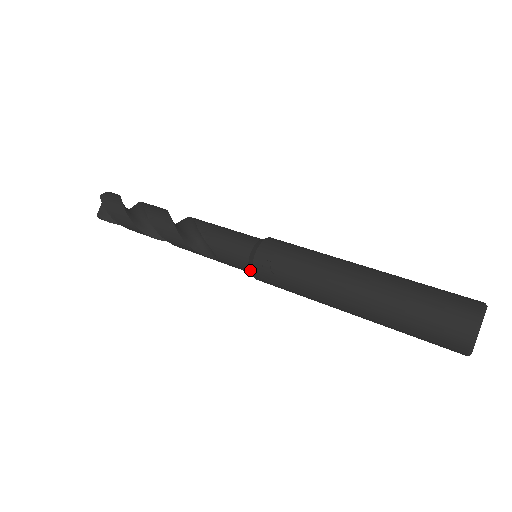
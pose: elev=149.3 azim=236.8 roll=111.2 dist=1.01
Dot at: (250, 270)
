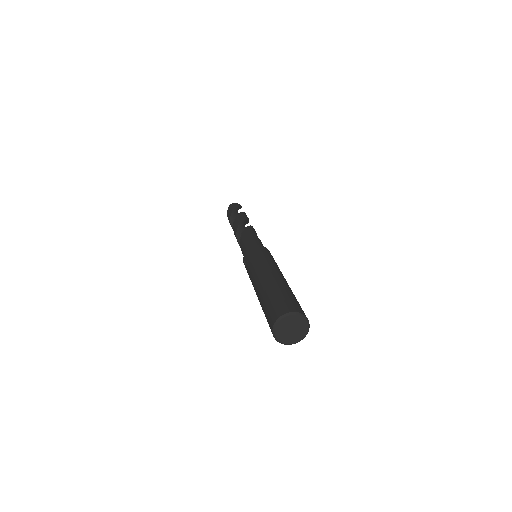
Dot at: occluded
